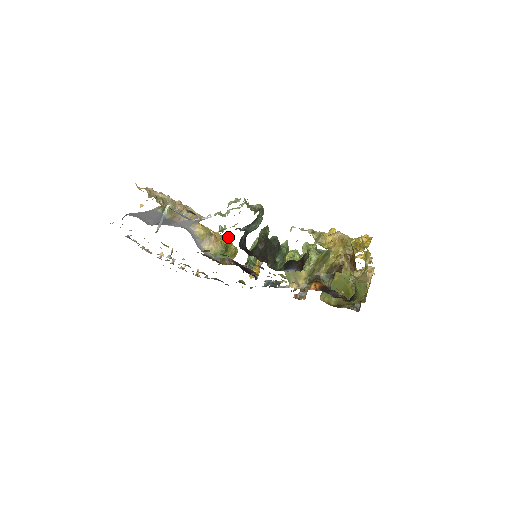
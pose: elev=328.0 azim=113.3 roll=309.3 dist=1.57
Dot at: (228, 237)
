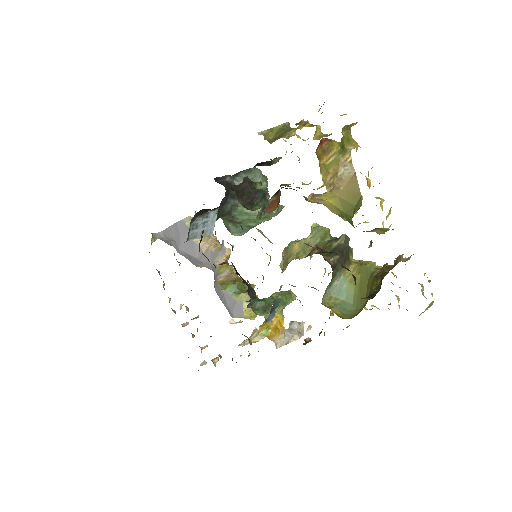
Dot at: (253, 286)
